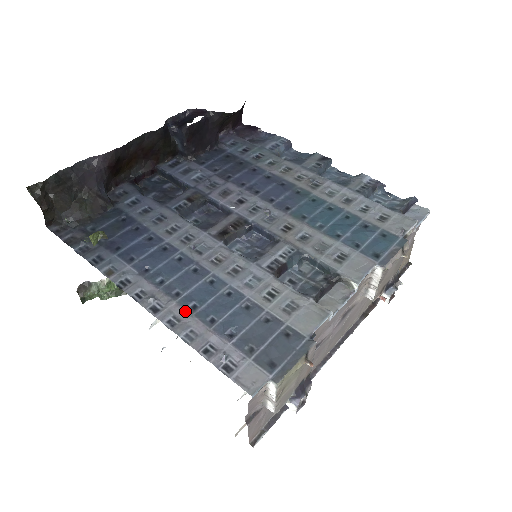
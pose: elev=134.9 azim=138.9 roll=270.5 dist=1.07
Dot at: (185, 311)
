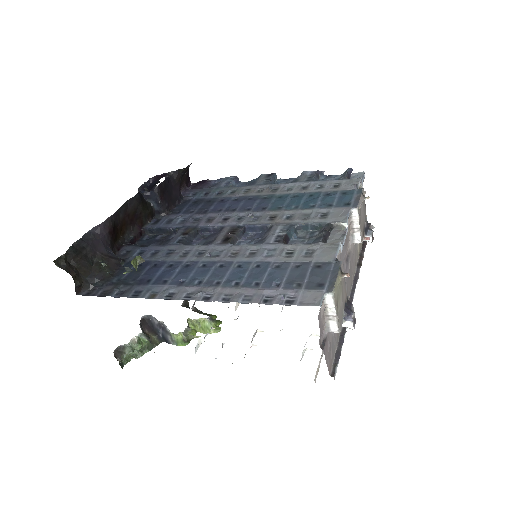
Dot at: (232, 288)
